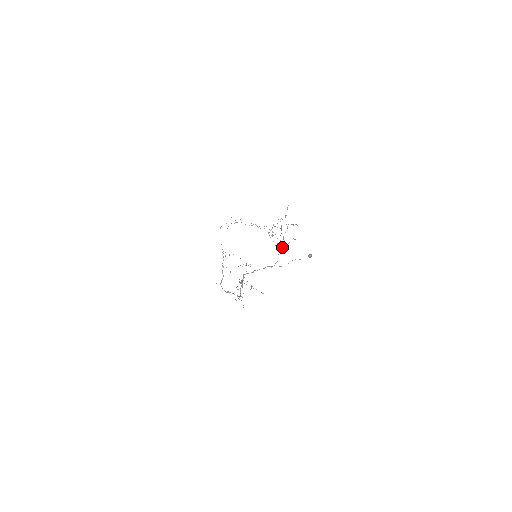
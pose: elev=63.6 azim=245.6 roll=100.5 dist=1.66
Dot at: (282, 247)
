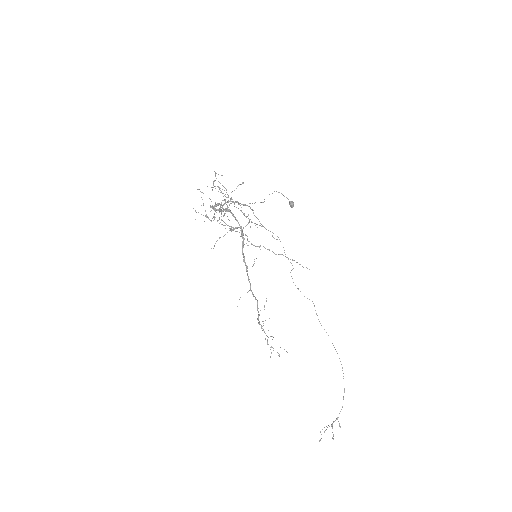
Dot at: occluded
